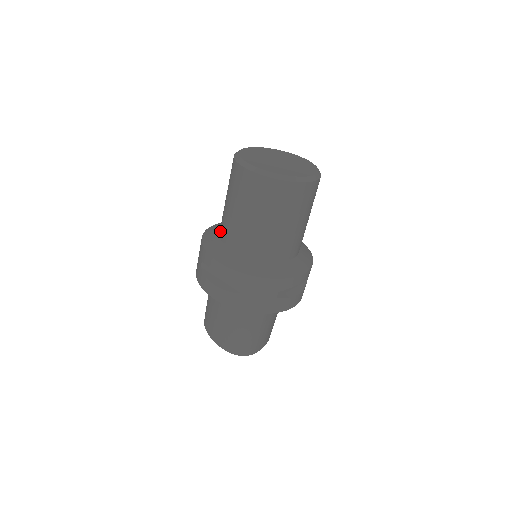
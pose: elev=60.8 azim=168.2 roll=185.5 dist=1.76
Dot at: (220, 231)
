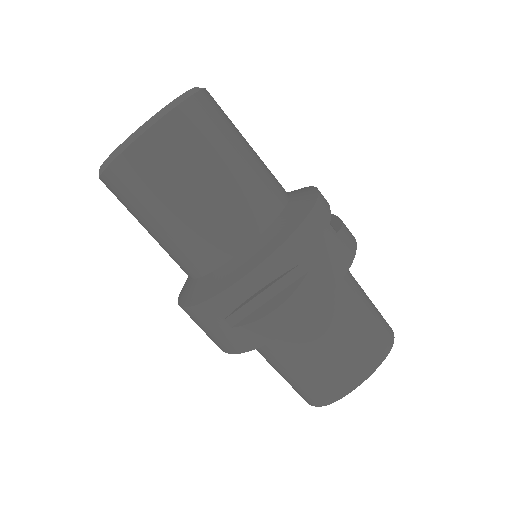
Dot at: occluded
